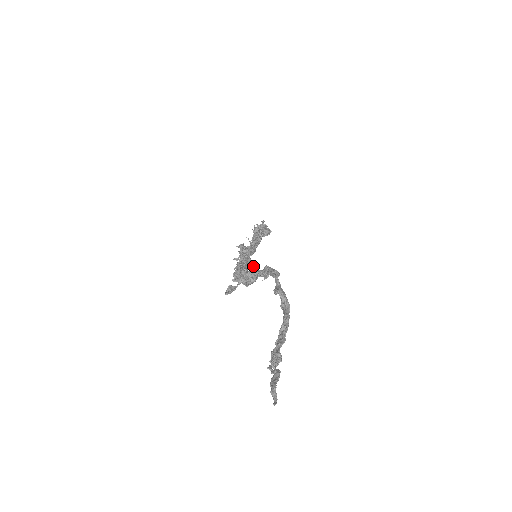
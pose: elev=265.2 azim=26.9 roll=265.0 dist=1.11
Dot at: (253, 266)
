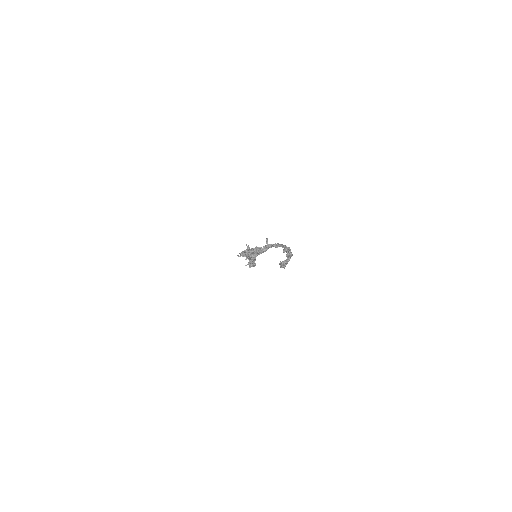
Dot at: occluded
